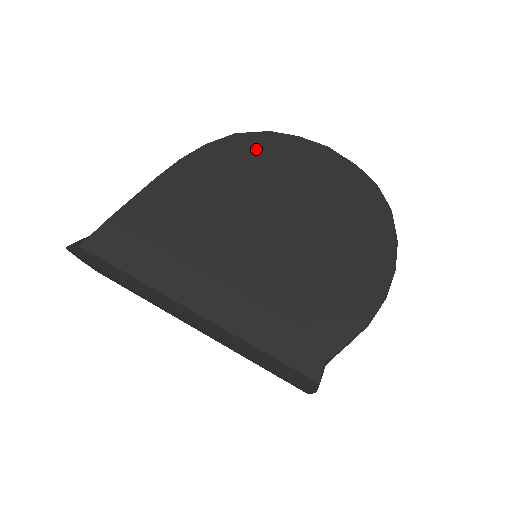
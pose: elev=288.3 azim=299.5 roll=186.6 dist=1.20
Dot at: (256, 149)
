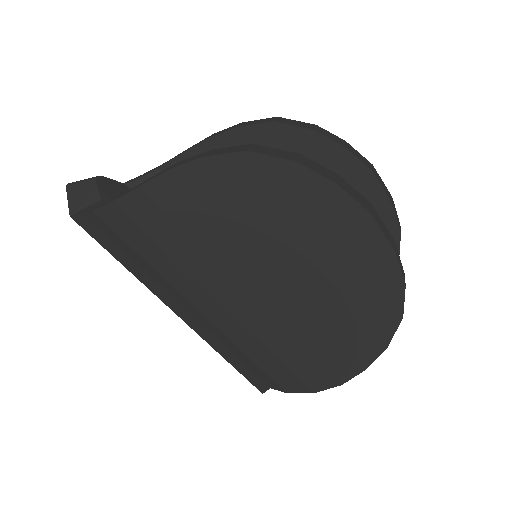
Dot at: (268, 185)
